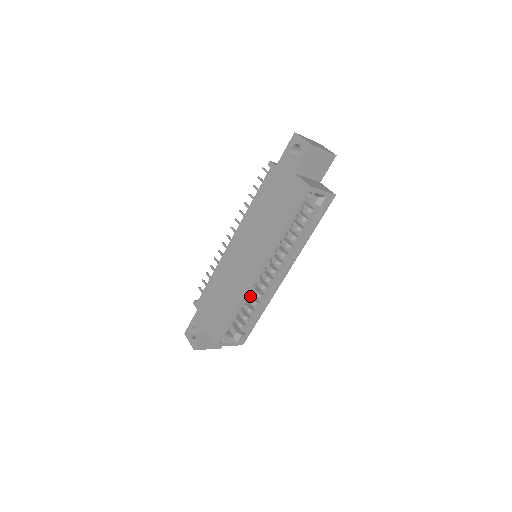
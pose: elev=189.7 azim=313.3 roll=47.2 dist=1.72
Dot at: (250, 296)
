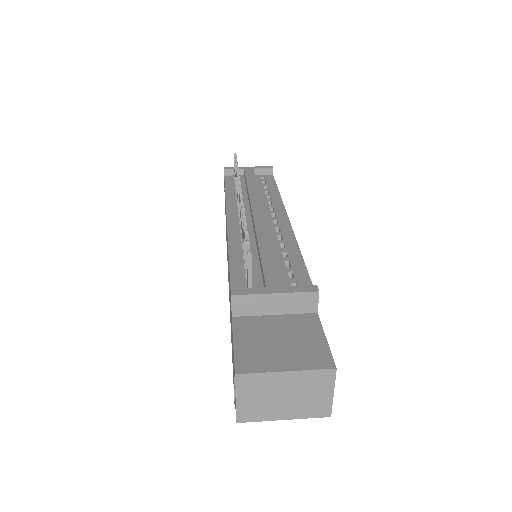
Dot at: occluded
